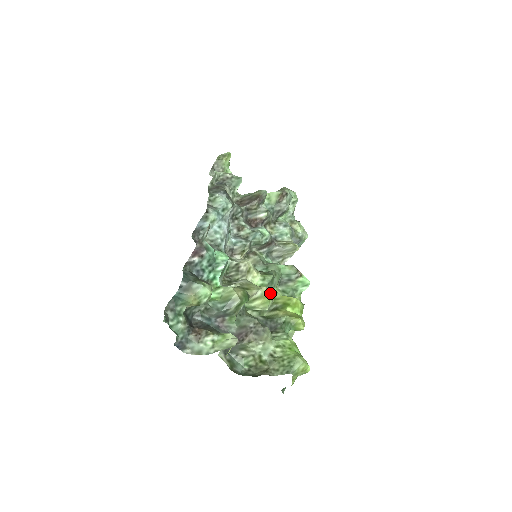
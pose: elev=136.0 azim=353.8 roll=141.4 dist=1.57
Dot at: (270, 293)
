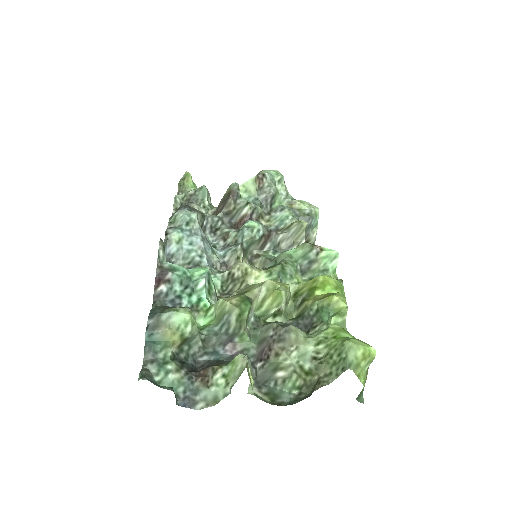
Dot at: (281, 284)
